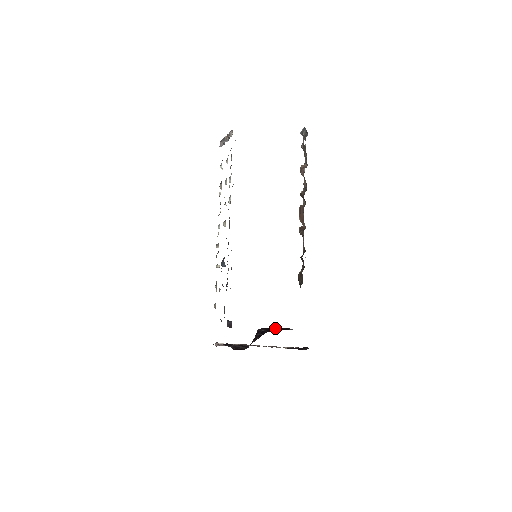
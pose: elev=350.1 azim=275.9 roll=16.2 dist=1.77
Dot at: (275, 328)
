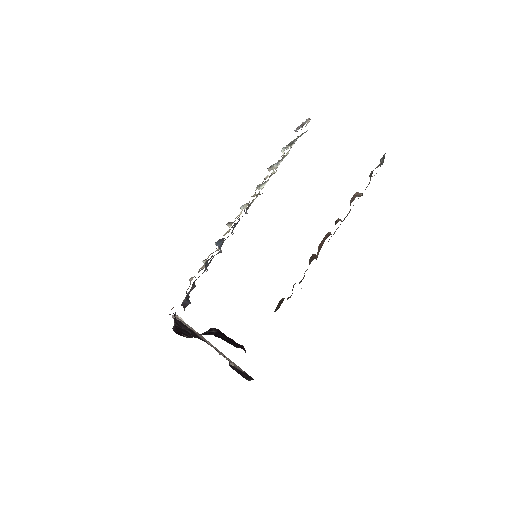
Dot at: occluded
